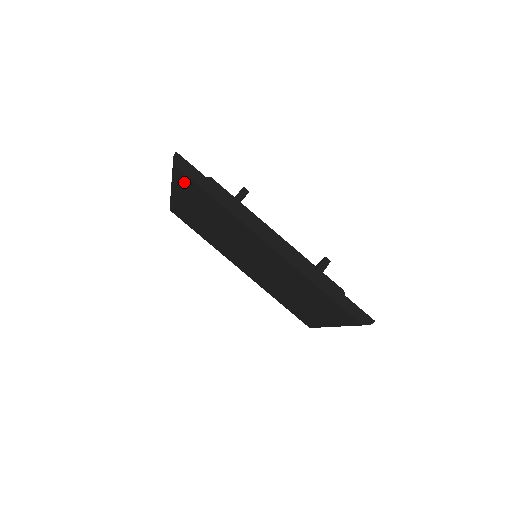
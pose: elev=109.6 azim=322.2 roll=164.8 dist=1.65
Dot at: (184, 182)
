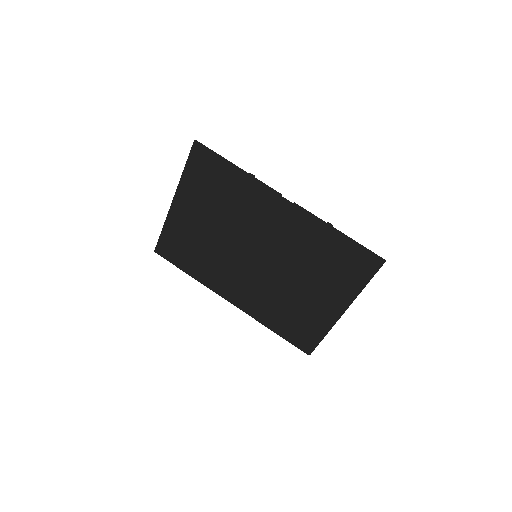
Dot at: (198, 171)
